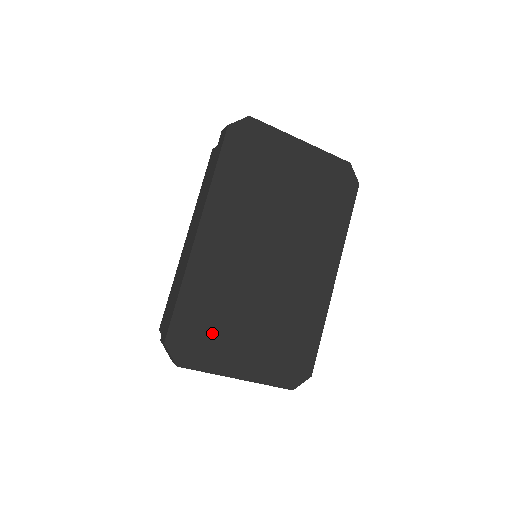
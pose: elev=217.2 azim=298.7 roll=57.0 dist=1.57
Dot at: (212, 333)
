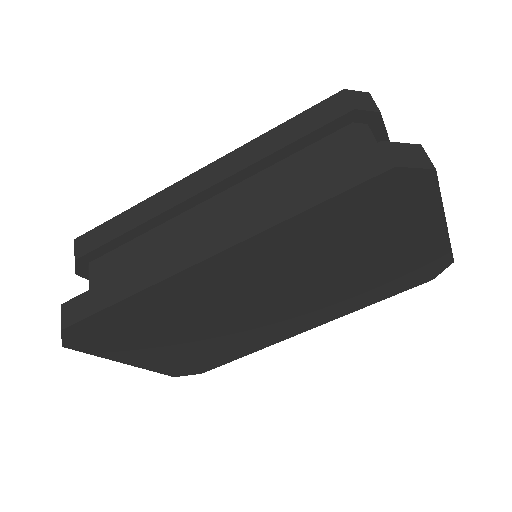
Dot at: (131, 335)
